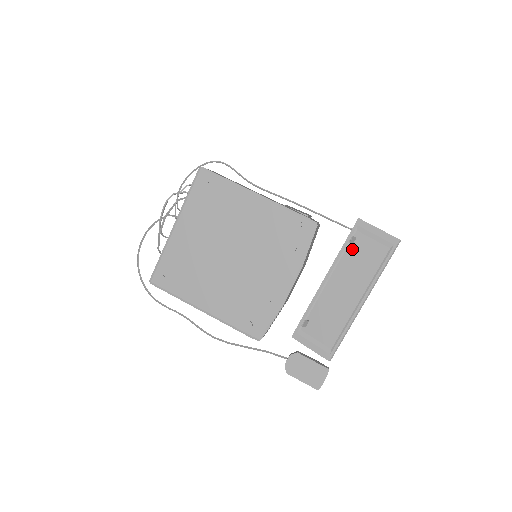
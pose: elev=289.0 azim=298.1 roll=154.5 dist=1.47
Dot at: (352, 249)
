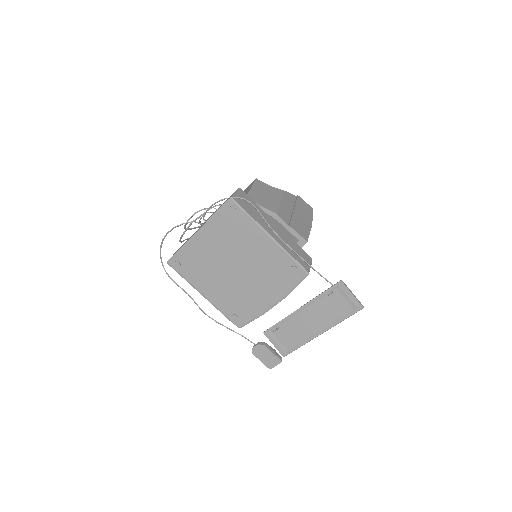
Dot at: (328, 298)
